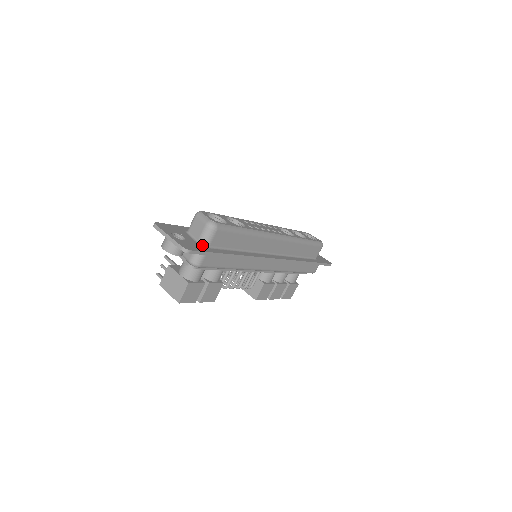
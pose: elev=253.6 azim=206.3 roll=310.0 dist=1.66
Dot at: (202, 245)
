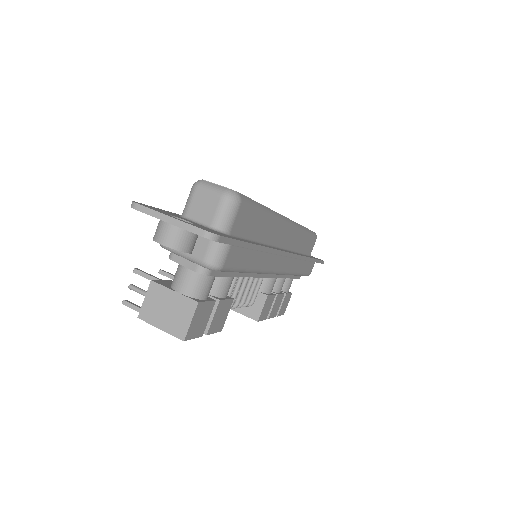
Dot at: (220, 232)
